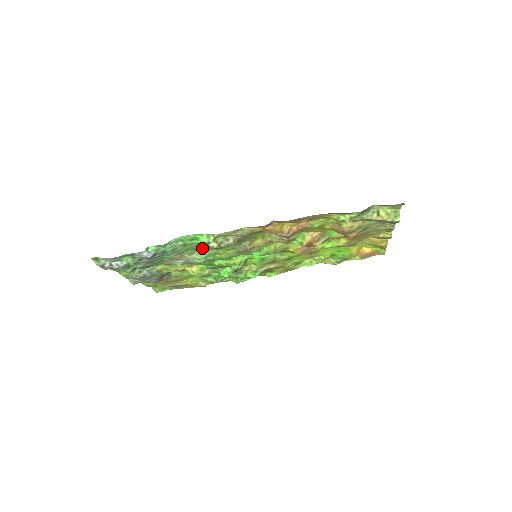
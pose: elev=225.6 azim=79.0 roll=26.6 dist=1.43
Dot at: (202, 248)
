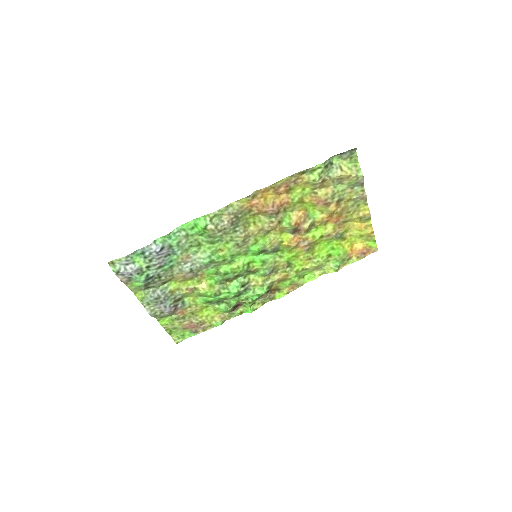
Dot at: (204, 244)
